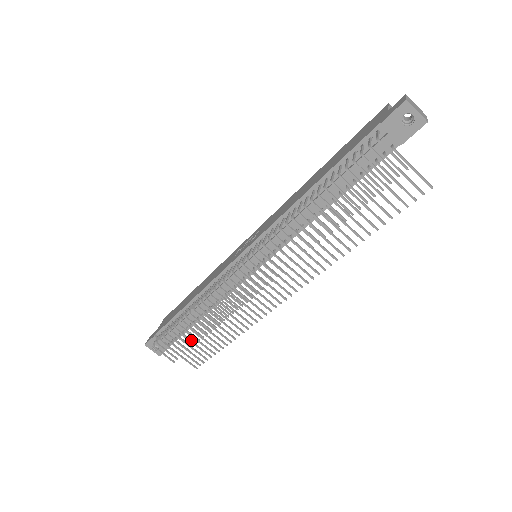
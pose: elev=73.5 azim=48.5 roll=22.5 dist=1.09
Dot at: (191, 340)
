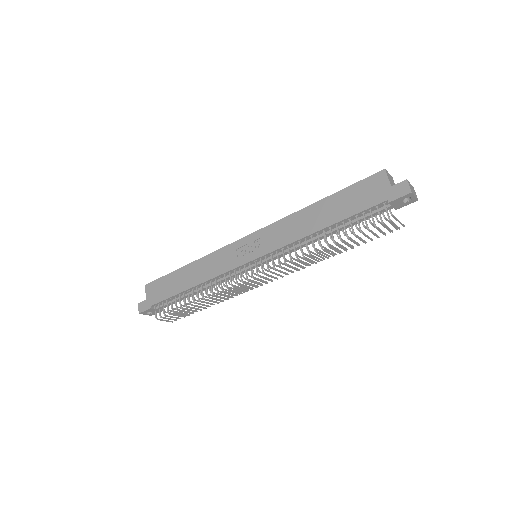
Dot at: (194, 311)
